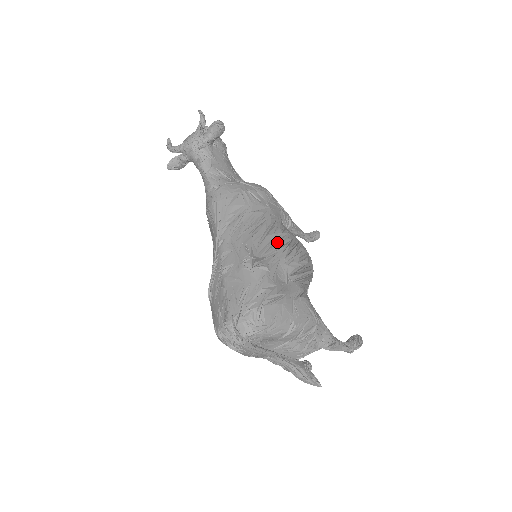
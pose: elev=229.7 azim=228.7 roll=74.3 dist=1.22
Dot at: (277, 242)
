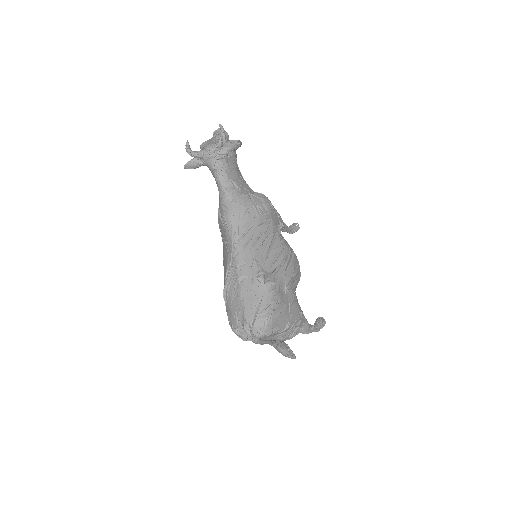
Dot at: (279, 256)
